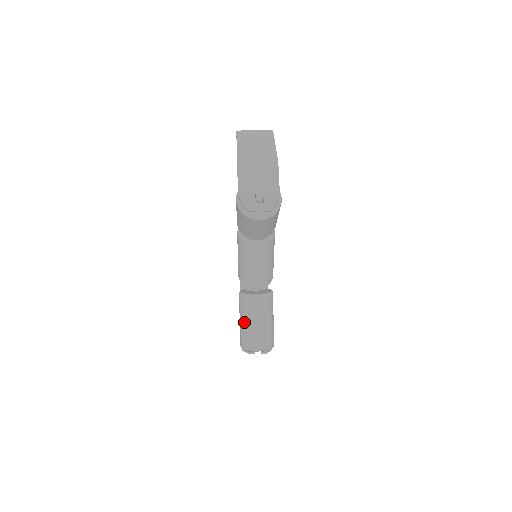
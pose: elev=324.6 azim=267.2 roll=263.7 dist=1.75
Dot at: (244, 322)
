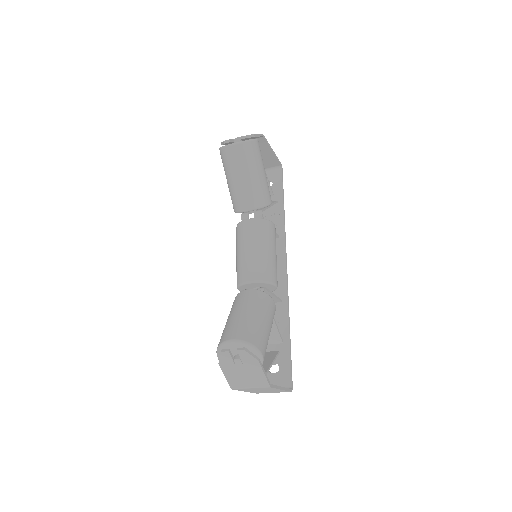
Dot at: (227, 320)
